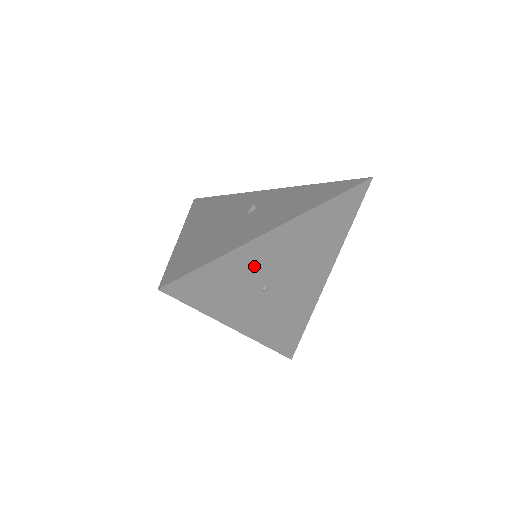
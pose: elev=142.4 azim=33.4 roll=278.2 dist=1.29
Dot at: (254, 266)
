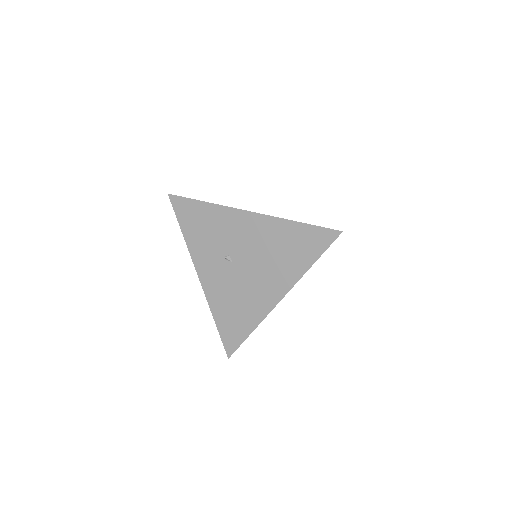
Dot at: (225, 230)
